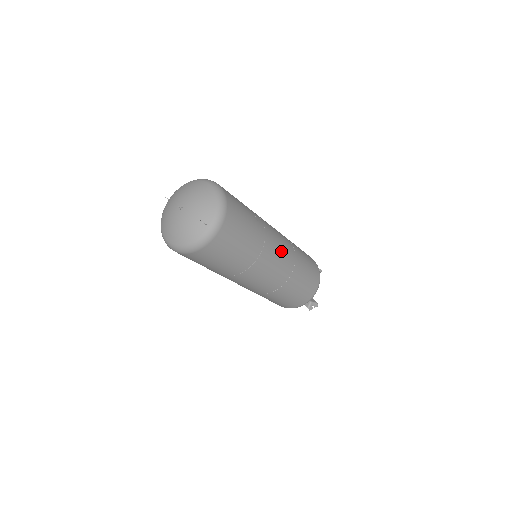
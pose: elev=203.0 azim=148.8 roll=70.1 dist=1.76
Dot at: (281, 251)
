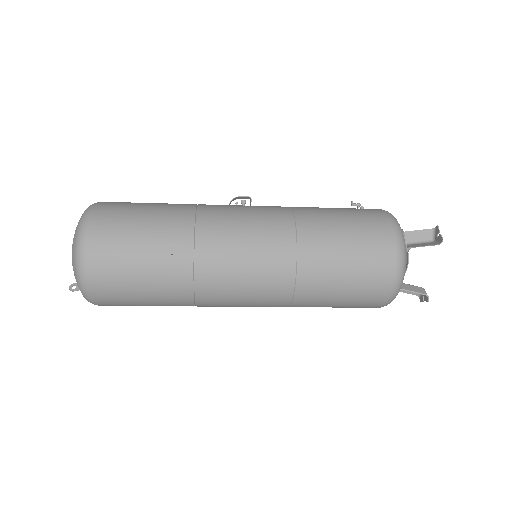
Dot at: (247, 277)
